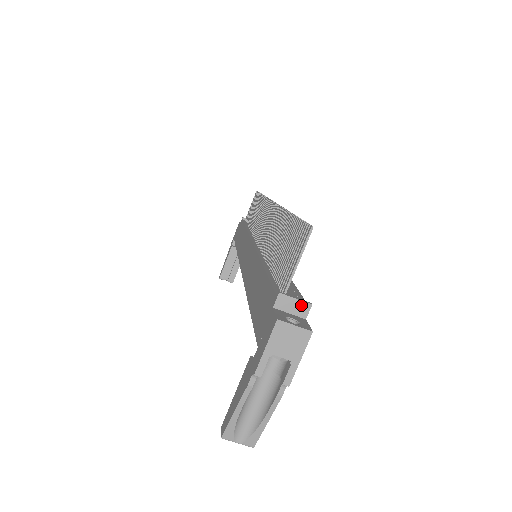
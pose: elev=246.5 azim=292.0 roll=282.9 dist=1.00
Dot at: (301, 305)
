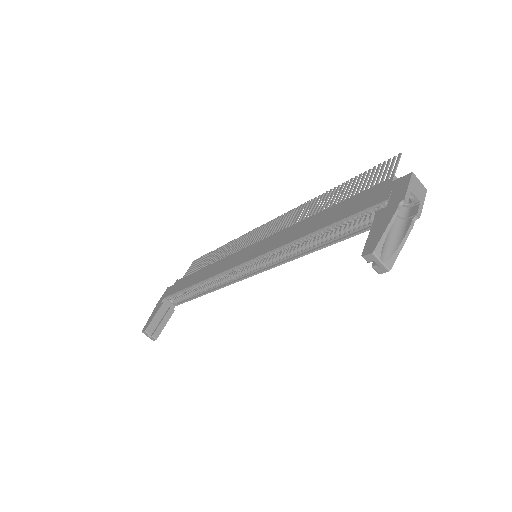
Dot at: occluded
